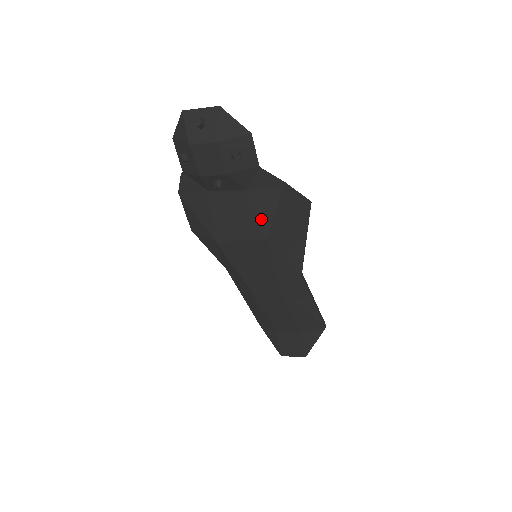
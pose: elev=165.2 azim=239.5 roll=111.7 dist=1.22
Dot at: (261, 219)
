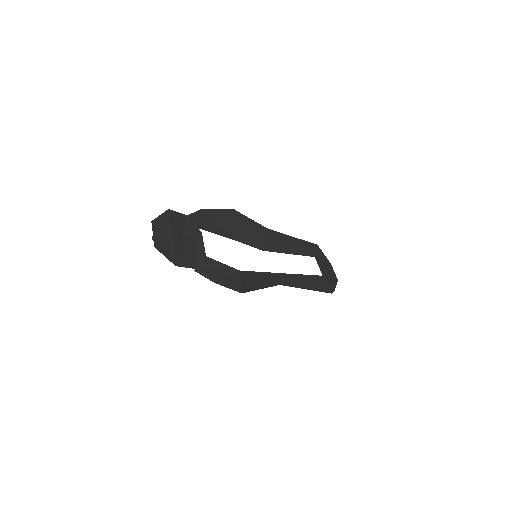
Dot at: occluded
